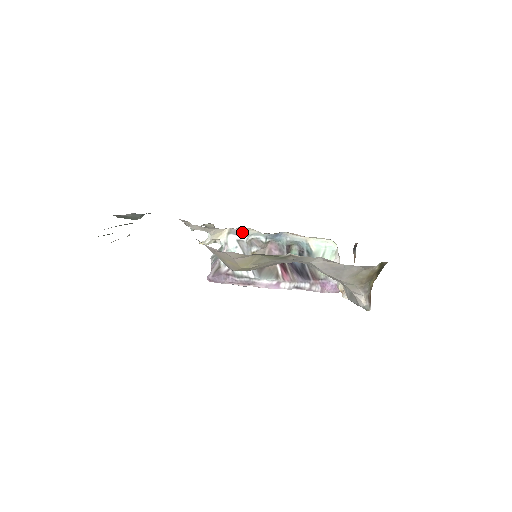
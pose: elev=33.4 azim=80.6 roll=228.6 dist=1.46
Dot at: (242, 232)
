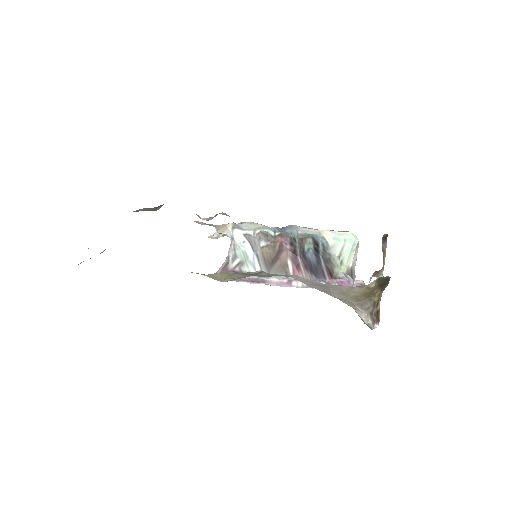
Dot at: (247, 226)
